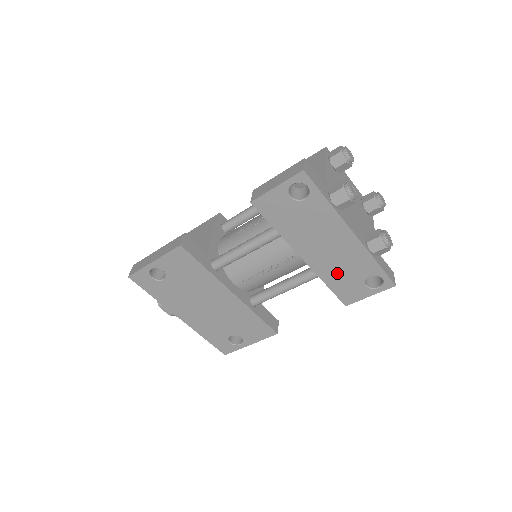
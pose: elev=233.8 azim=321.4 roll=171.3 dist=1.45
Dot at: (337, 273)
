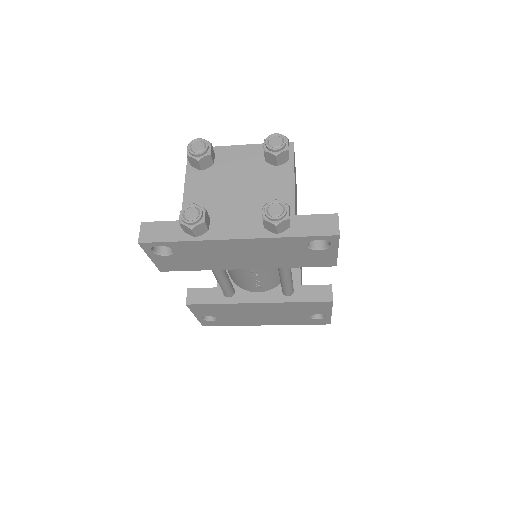
Dot at: (283, 259)
